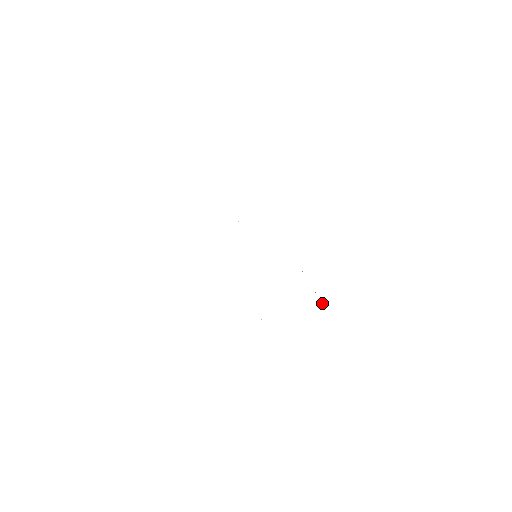
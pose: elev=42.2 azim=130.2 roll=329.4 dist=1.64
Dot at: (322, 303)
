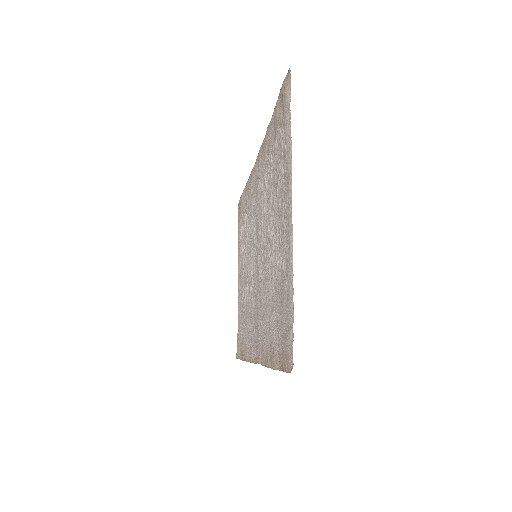
Dot at: (239, 202)
